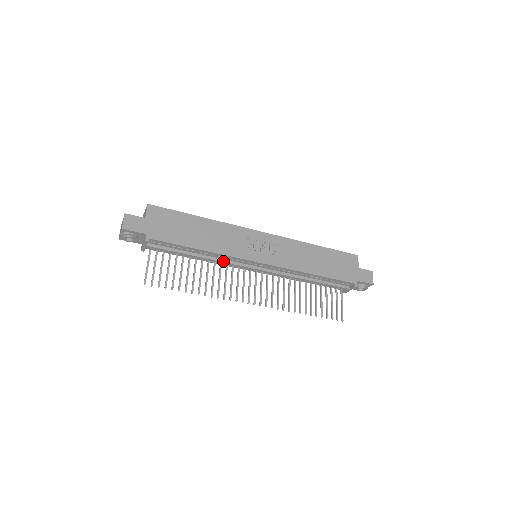
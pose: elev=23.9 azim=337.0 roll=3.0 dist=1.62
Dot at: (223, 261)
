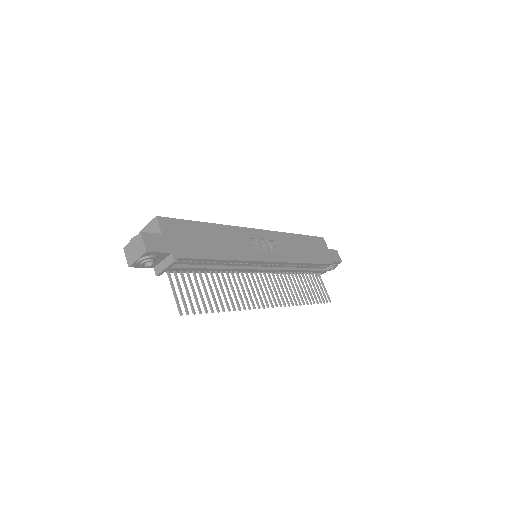
Dot at: (238, 268)
